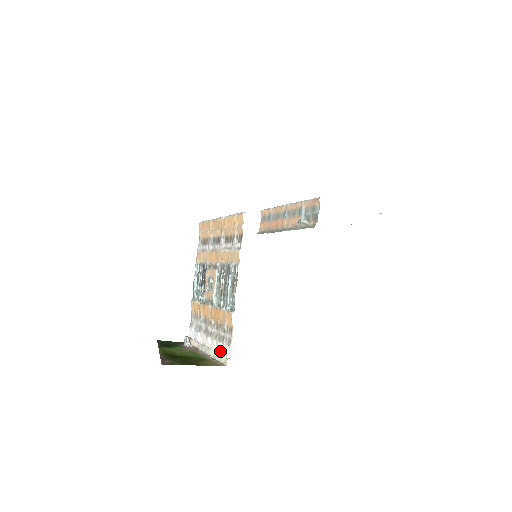
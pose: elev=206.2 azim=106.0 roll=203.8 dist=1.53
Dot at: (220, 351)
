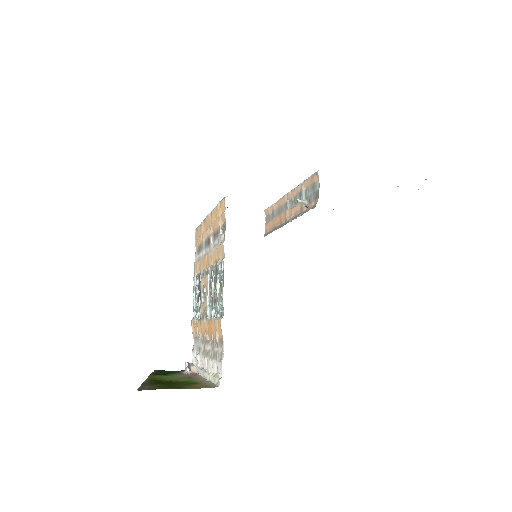
Dot at: (214, 371)
